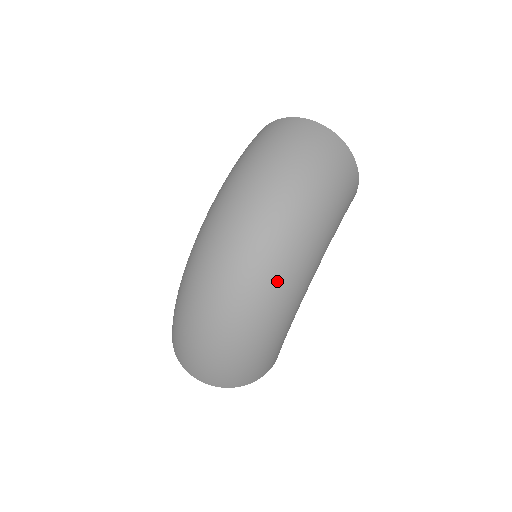
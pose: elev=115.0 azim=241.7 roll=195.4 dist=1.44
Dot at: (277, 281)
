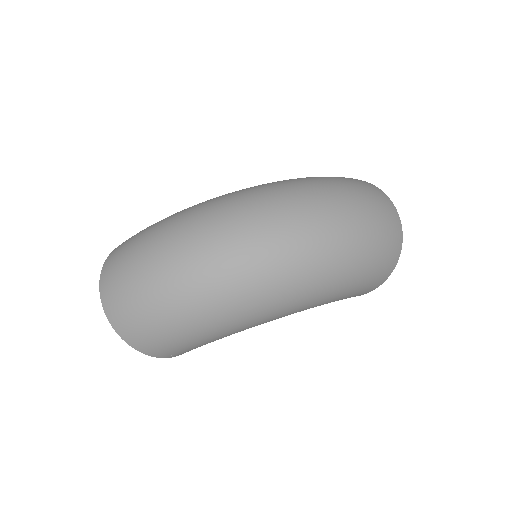
Dot at: (268, 283)
